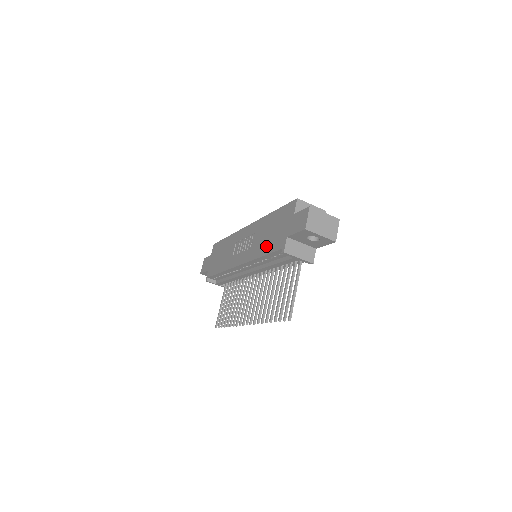
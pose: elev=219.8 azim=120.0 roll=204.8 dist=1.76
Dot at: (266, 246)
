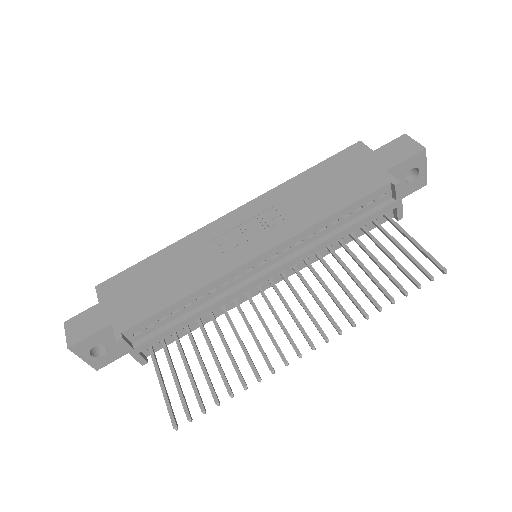
Dot at: (335, 199)
